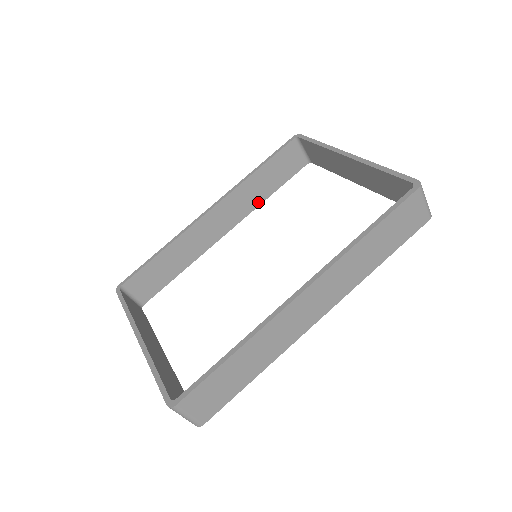
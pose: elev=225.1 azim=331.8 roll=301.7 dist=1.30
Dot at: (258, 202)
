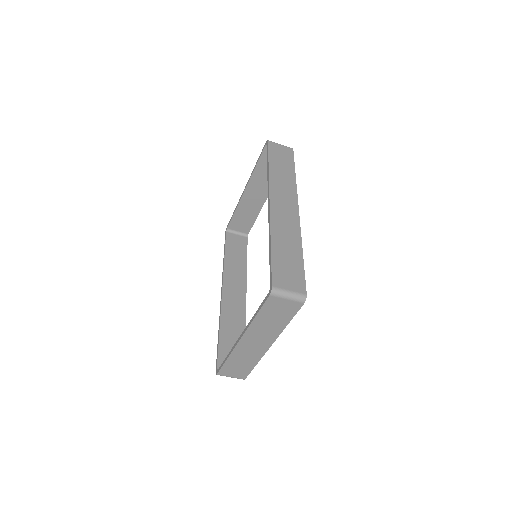
Dot at: (244, 271)
